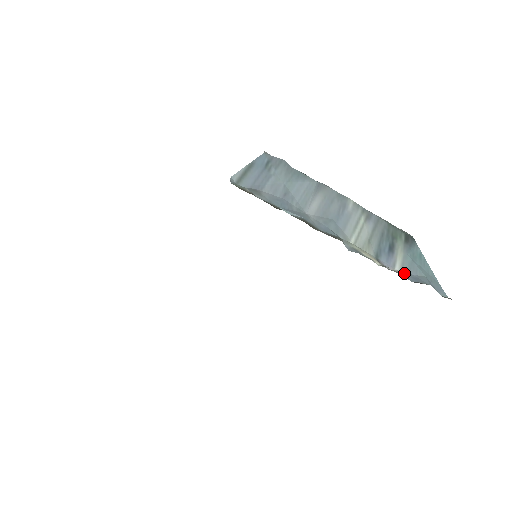
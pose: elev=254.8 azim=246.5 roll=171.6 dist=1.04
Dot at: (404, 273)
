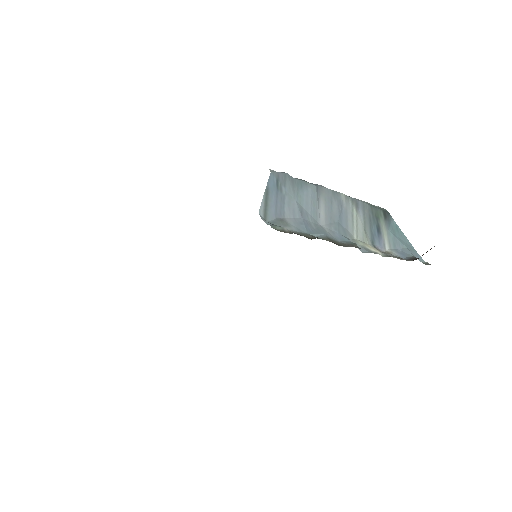
Dot at: (393, 251)
